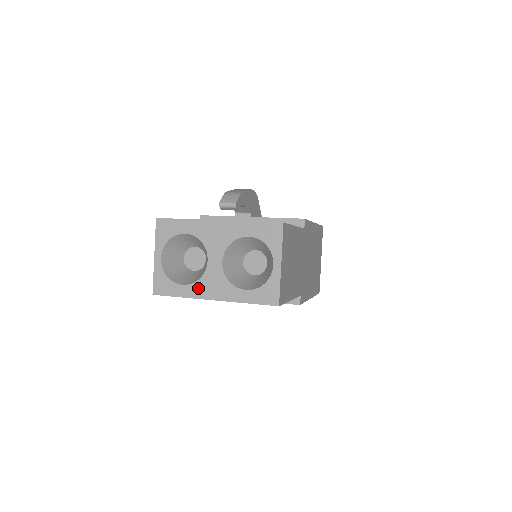
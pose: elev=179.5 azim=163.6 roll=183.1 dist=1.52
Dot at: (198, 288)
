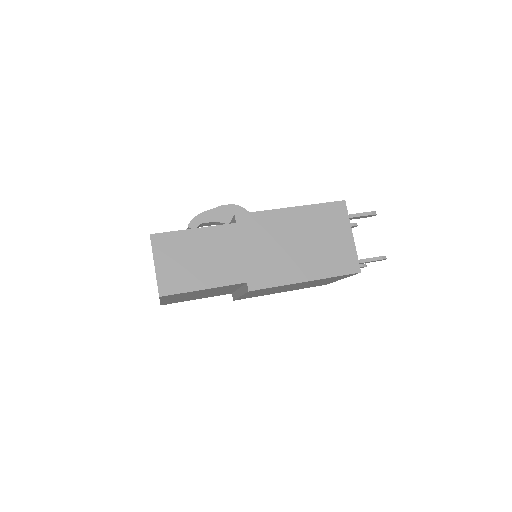
Dot at: occluded
